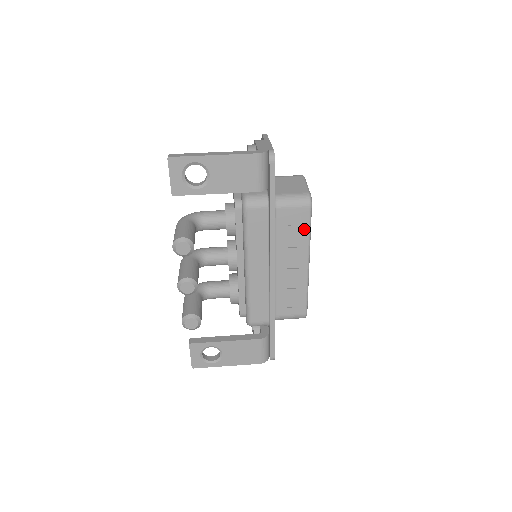
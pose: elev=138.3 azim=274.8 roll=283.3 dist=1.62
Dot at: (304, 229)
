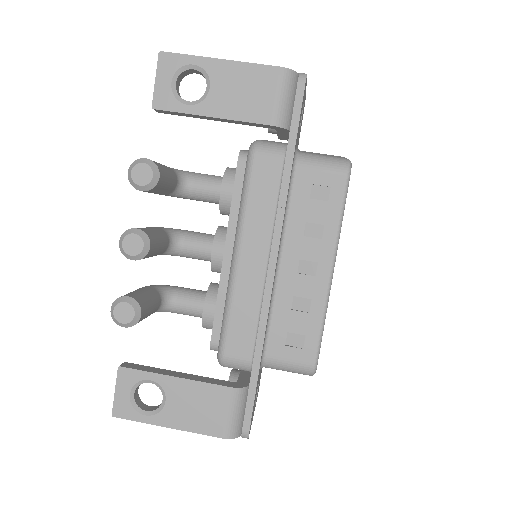
Dot at: (333, 209)
